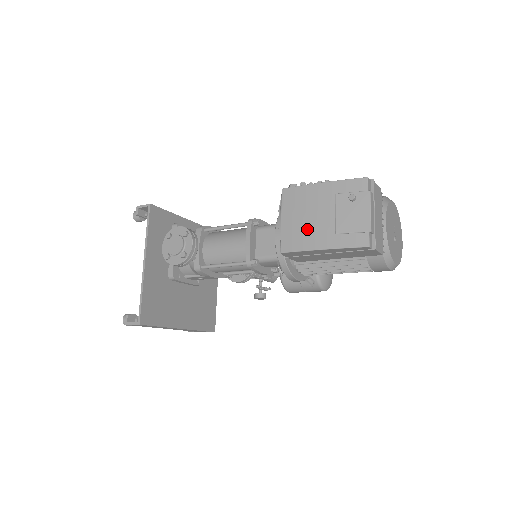
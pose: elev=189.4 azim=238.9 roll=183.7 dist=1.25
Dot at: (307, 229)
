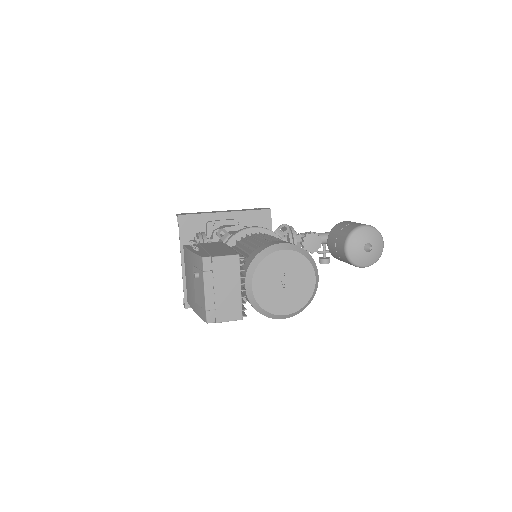
Dot at: (190, 290)
